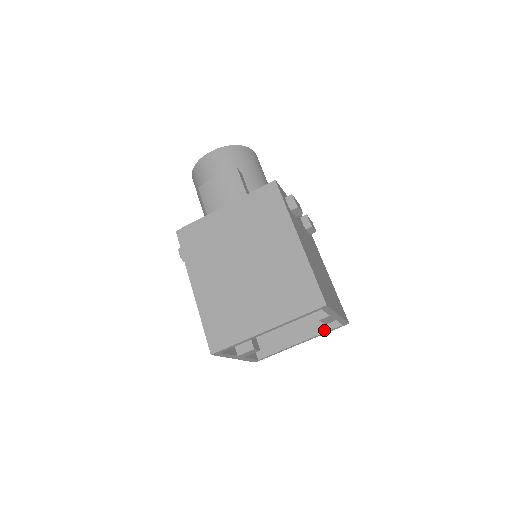
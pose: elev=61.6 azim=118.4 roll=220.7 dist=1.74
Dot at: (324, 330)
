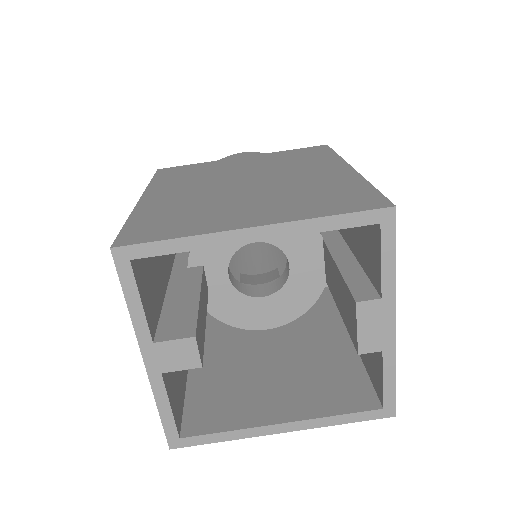
Dot at: (341, 410)
